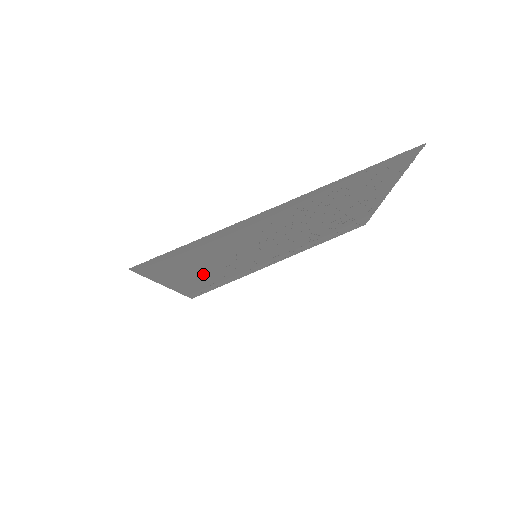
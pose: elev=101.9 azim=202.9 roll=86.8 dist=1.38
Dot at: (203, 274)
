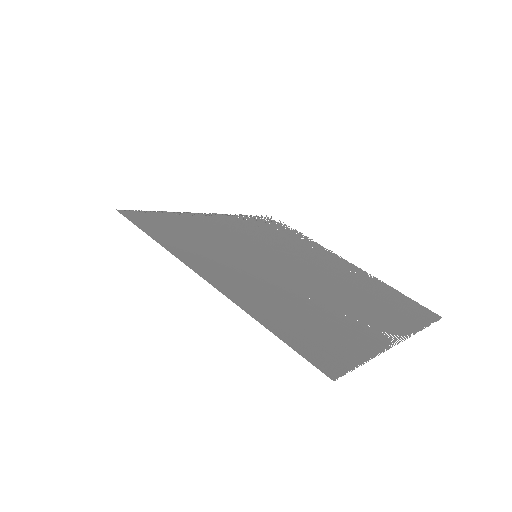
Dot at: (231, 270)
